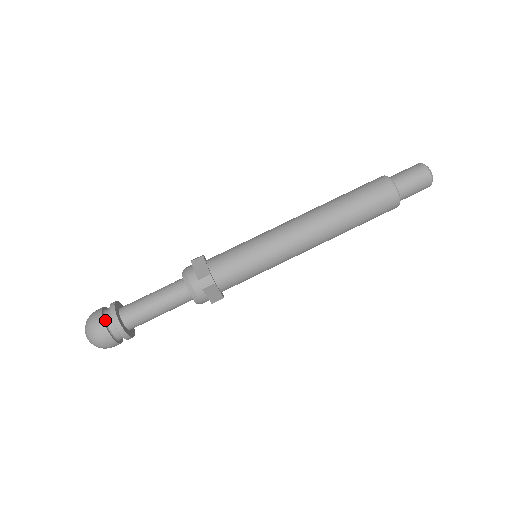
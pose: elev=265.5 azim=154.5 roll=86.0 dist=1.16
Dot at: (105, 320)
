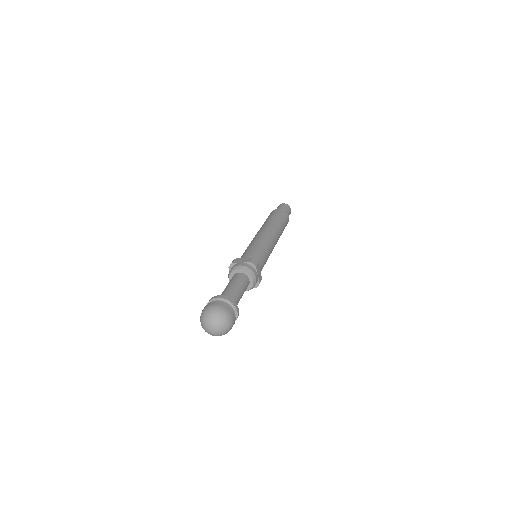
Dot at: (220, 303)
